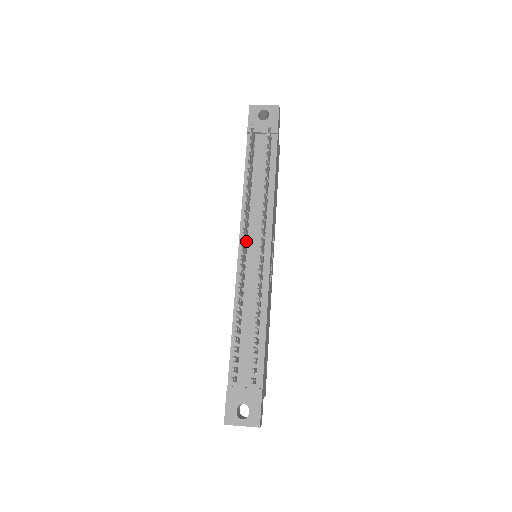
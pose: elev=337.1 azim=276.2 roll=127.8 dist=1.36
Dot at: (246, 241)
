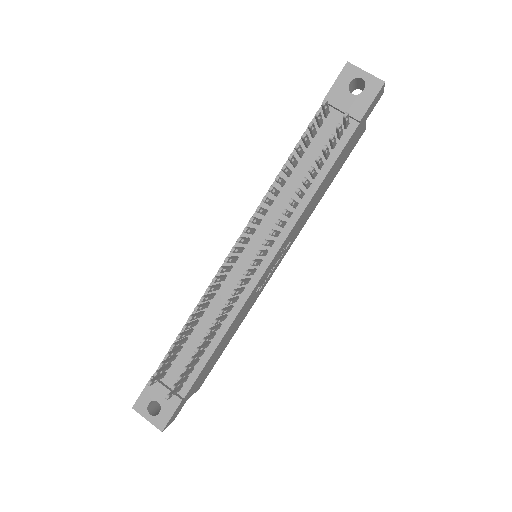
Dot at: (246, 242)
